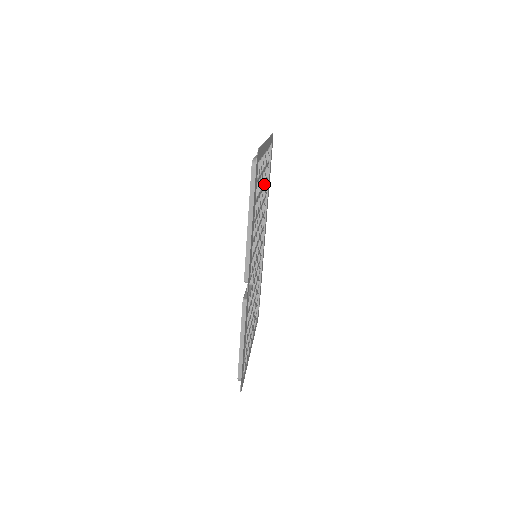
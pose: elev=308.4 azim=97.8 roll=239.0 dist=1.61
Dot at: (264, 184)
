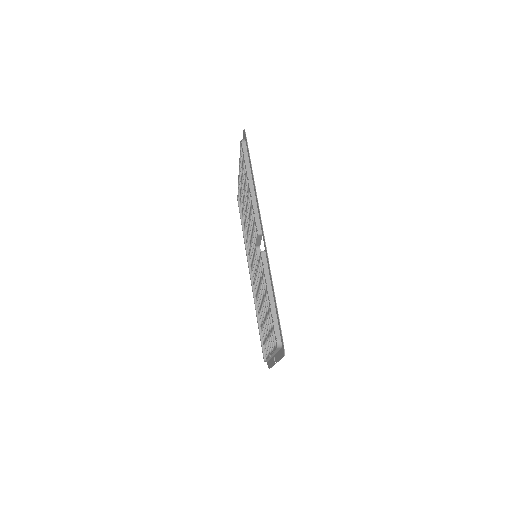
Dot at: occluded
